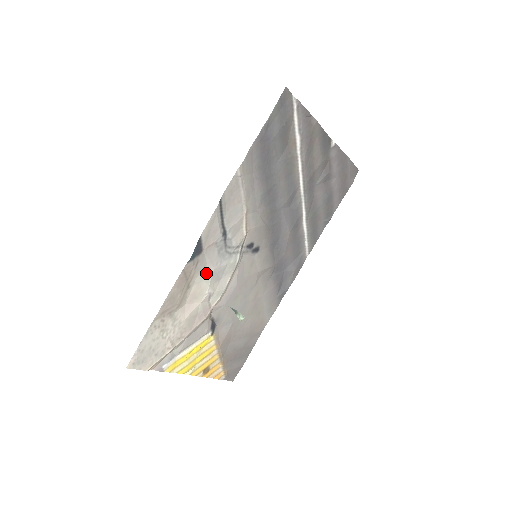
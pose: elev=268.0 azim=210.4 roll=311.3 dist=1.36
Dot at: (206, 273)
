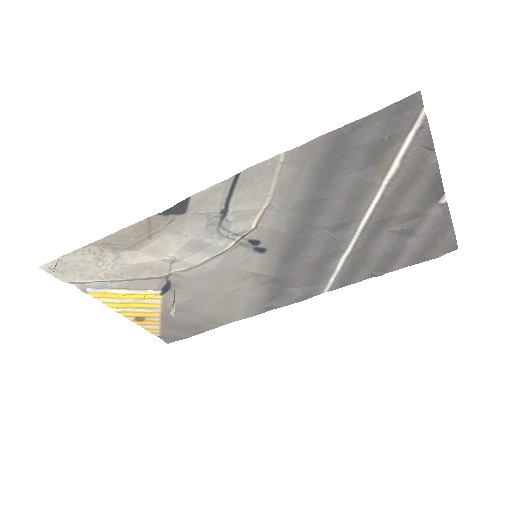
Dot at: (180, 237)
